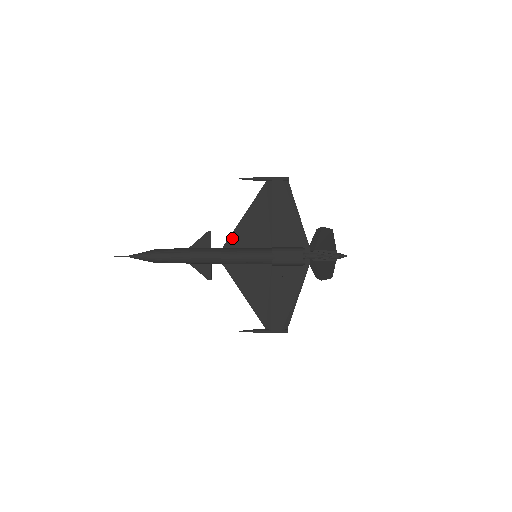
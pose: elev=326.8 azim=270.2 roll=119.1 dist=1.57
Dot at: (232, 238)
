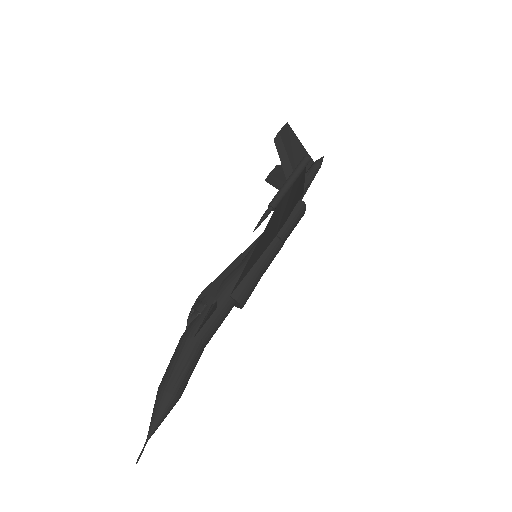
Dot at: (240, 278)
